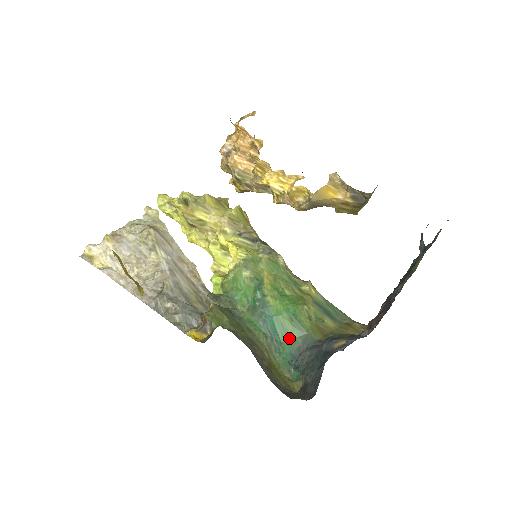
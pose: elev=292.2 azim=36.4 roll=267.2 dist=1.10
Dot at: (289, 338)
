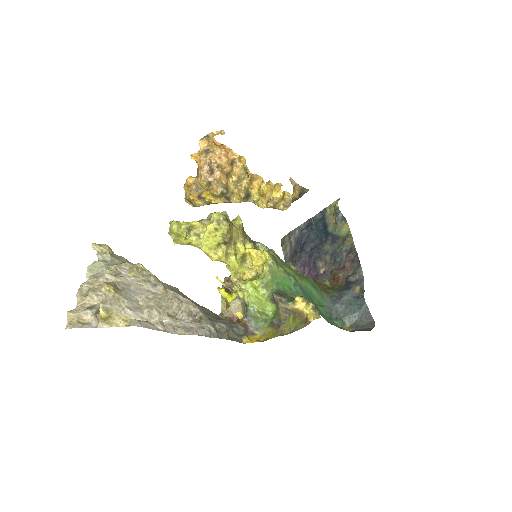
Dot at: (320, 303)
